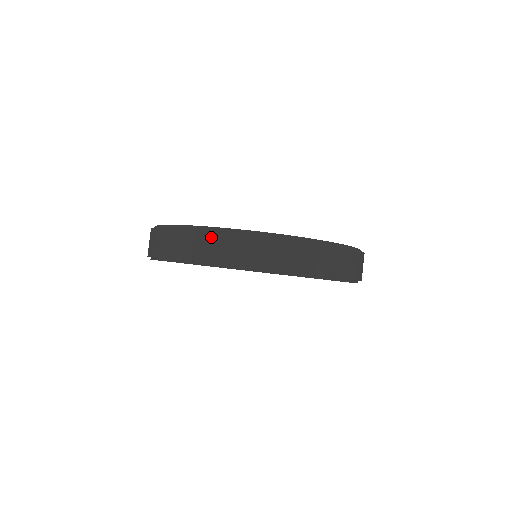
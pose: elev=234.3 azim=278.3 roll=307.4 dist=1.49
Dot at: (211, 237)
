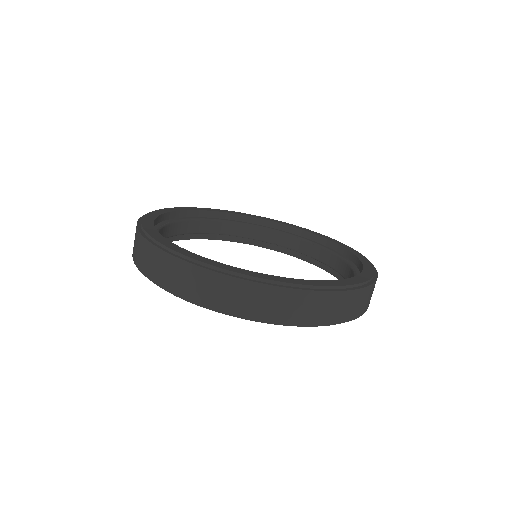
Dot at: (270, 294)
